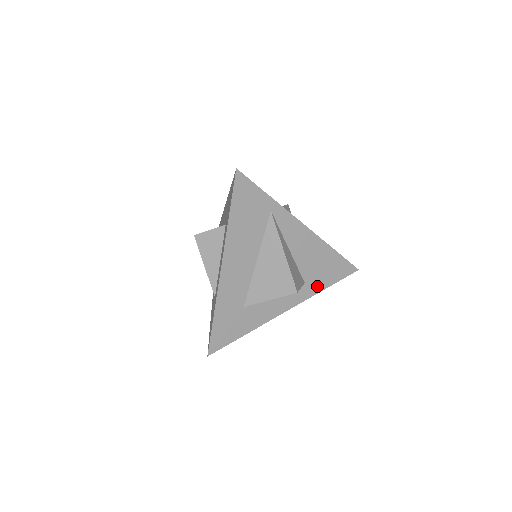
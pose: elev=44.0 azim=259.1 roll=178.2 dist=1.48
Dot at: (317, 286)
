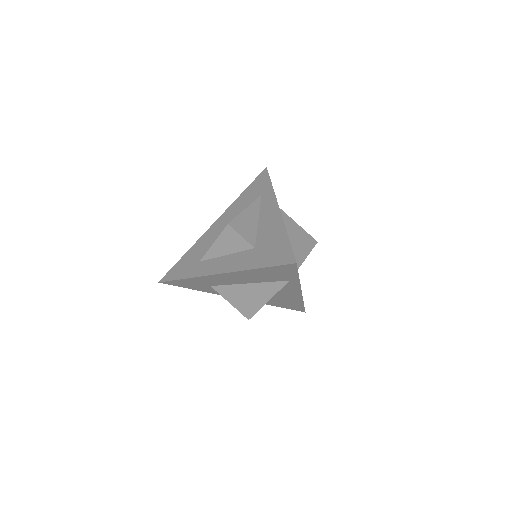
Dot at: (270, 303)
